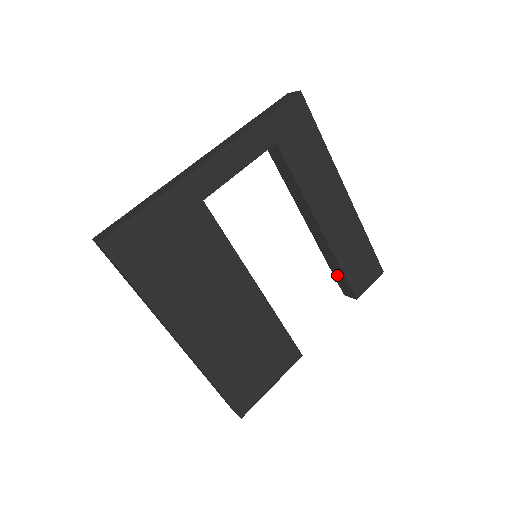
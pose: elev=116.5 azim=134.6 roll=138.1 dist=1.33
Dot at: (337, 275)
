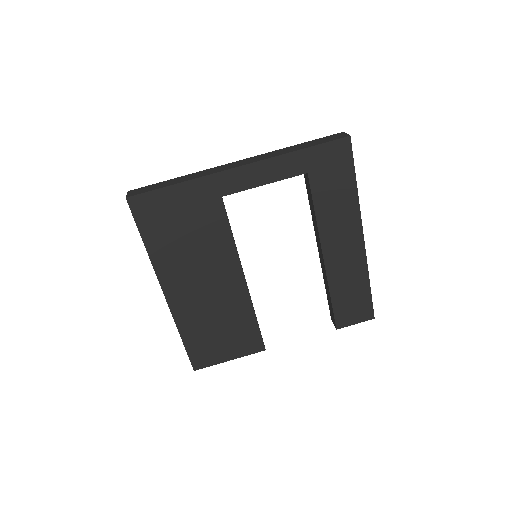
Dot at: (329, 301)
